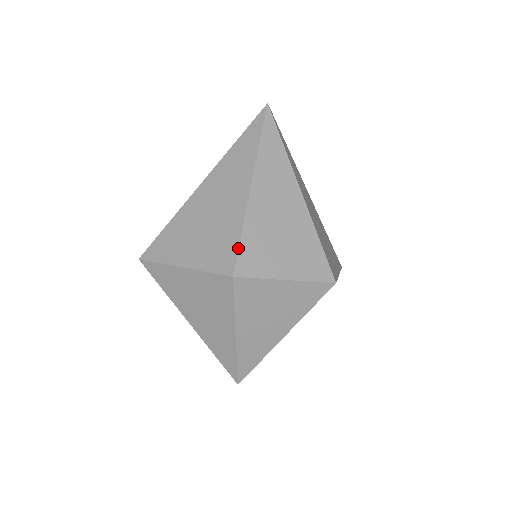
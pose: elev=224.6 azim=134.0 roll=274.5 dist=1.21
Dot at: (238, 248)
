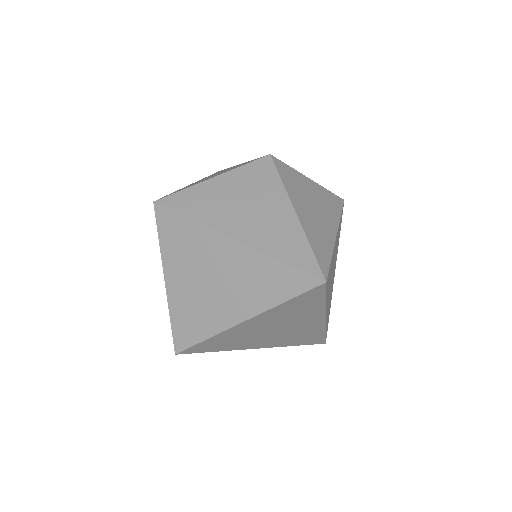
Dot at: (260, 157)
